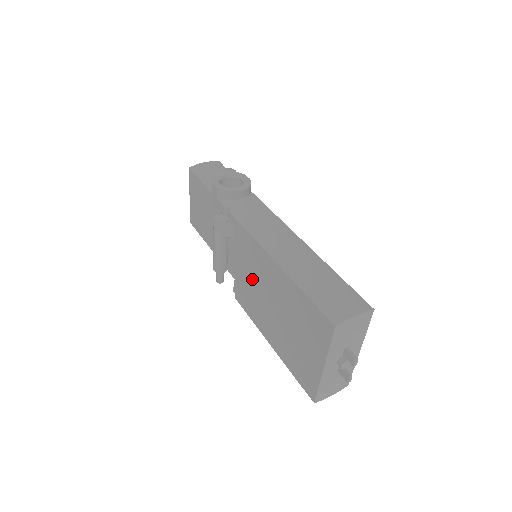
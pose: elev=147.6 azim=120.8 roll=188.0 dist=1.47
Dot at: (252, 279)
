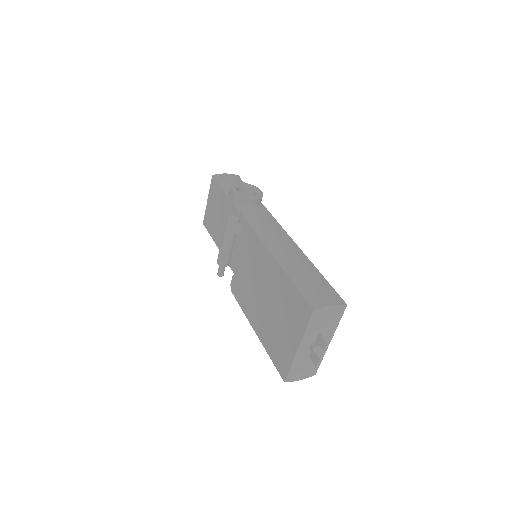
Dot at: (250, 272)
